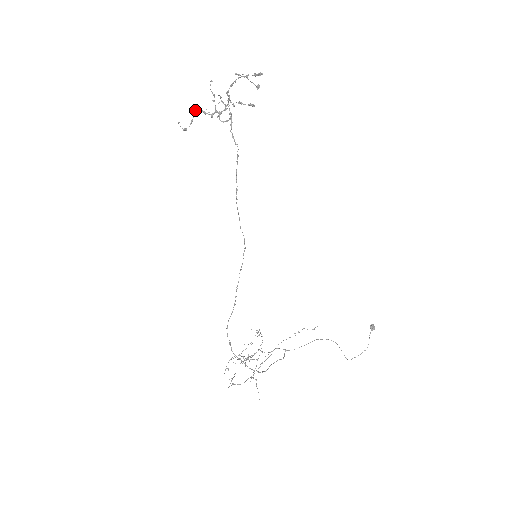
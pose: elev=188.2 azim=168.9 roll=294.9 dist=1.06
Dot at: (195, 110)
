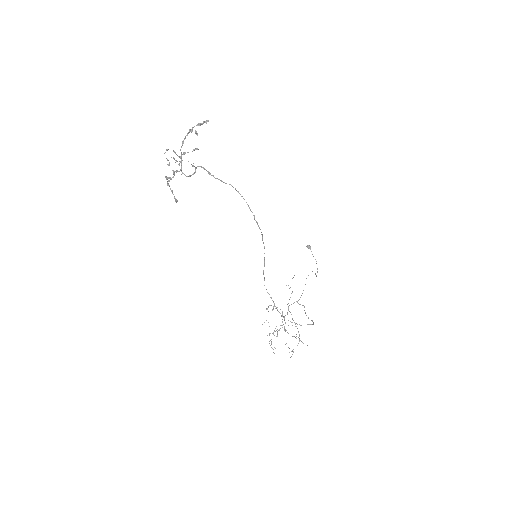
Dot at: (169, 181)
